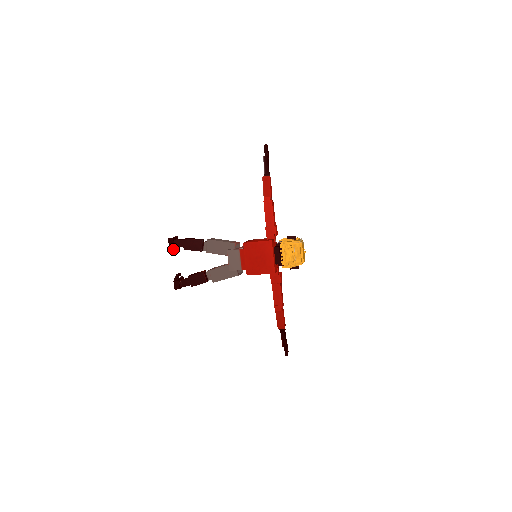
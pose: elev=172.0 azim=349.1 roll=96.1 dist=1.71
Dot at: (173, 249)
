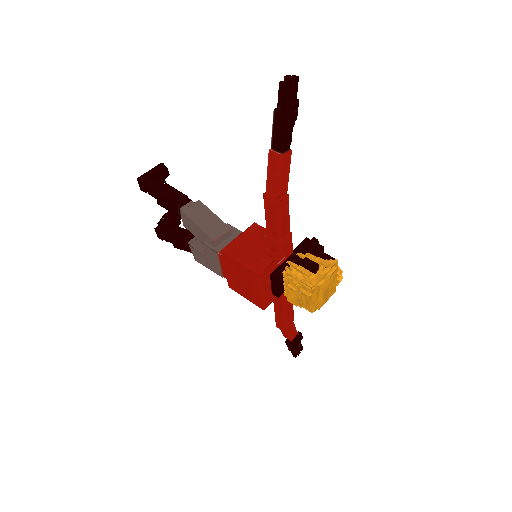
Dot at: occluded
